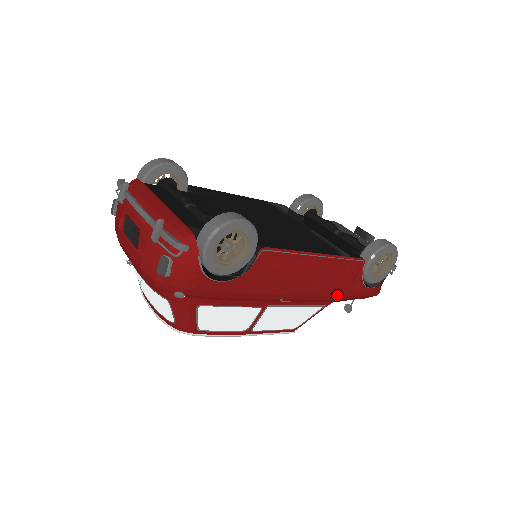
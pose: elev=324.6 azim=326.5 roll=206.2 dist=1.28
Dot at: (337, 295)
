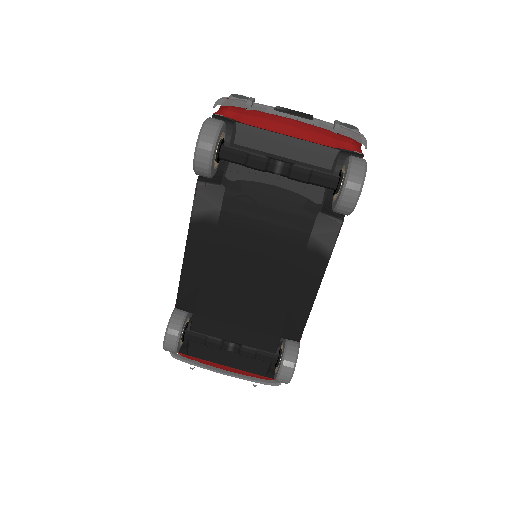
Dot at: occluded
